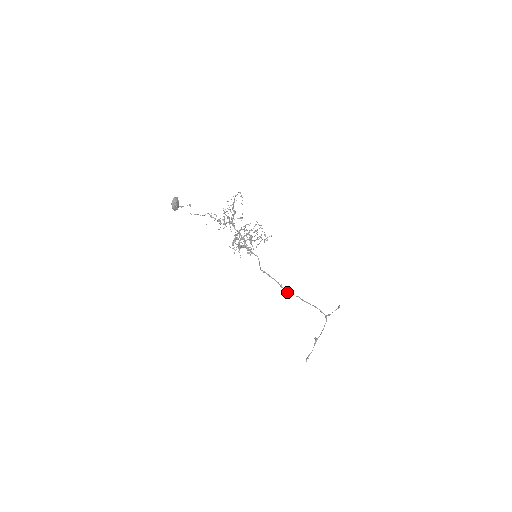
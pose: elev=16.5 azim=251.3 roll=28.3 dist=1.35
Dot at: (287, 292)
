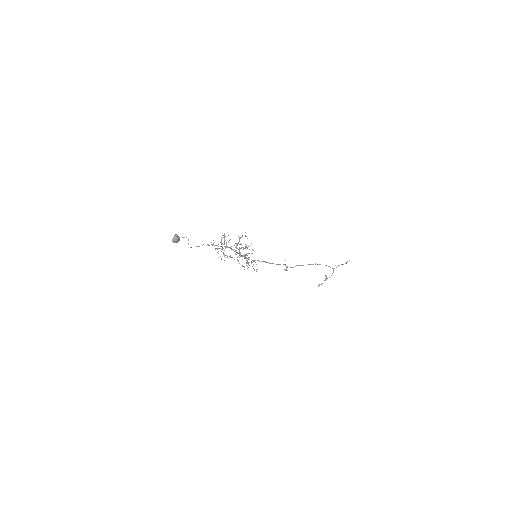
Dot at: (290, 267)
